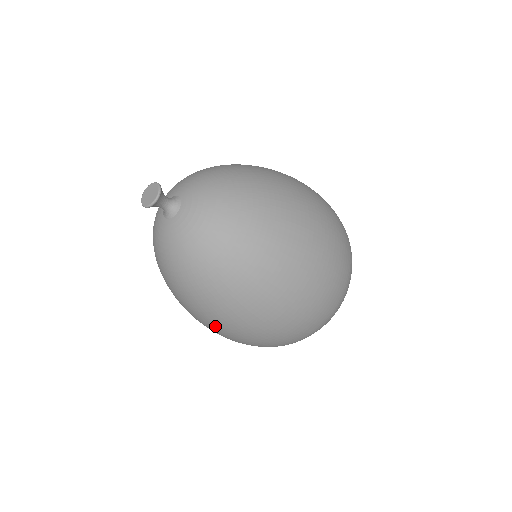
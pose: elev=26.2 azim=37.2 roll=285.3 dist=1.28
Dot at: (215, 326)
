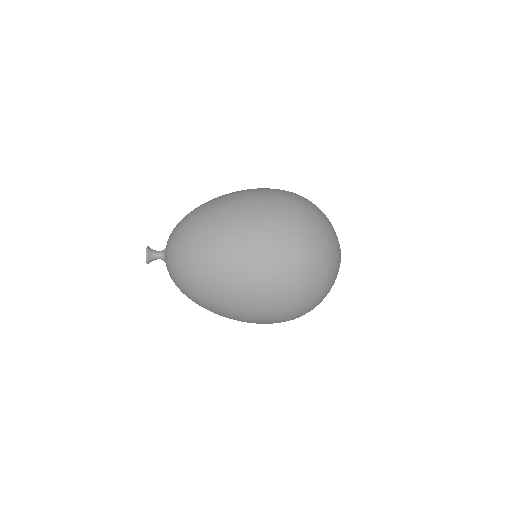
Dot at: occluded
